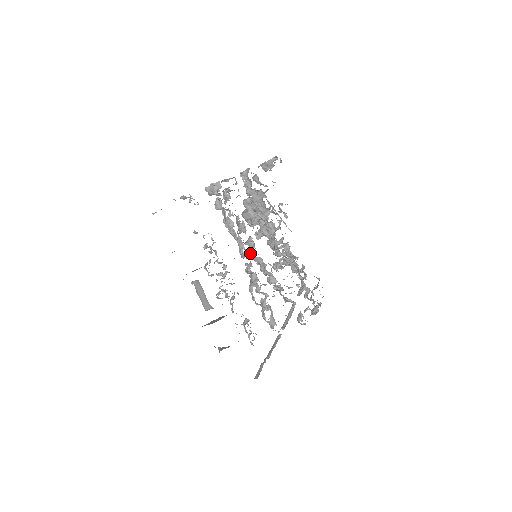
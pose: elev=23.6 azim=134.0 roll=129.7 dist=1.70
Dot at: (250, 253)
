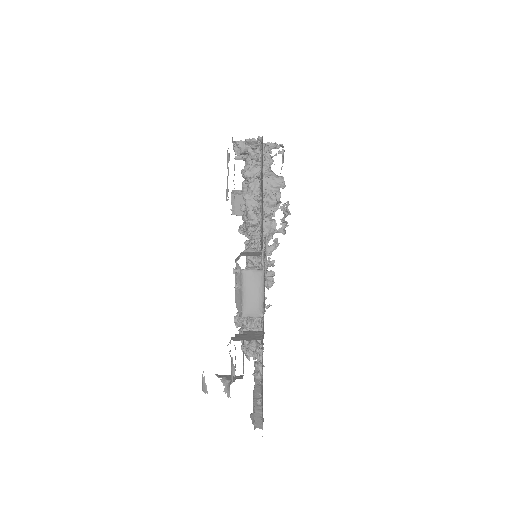
Dot at: occluded
